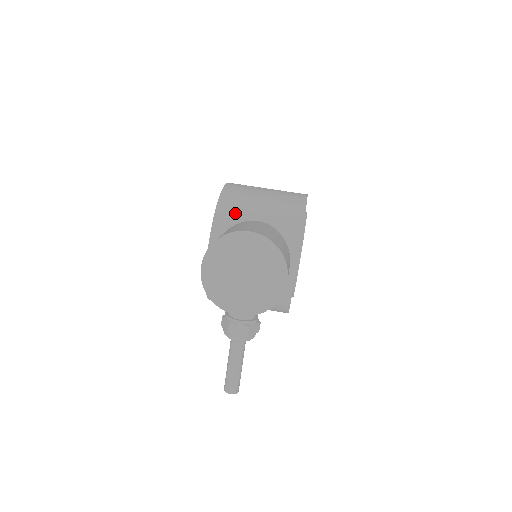
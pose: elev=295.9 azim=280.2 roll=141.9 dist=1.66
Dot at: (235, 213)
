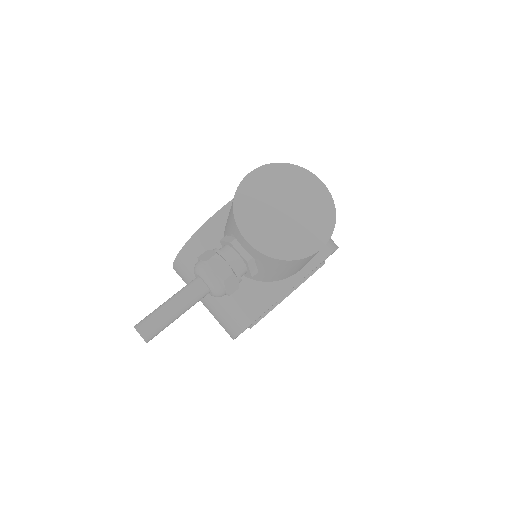
Dot at: occluded
